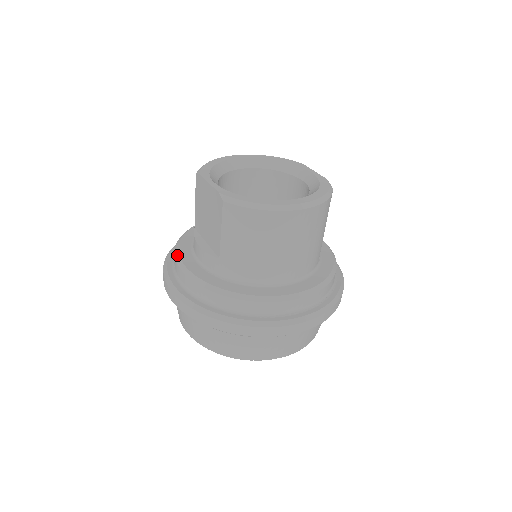
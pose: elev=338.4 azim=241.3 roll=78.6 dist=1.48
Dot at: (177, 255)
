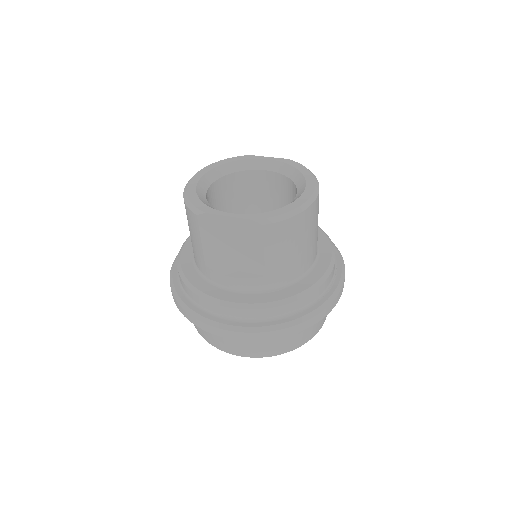
Dot at: (210, 298)
